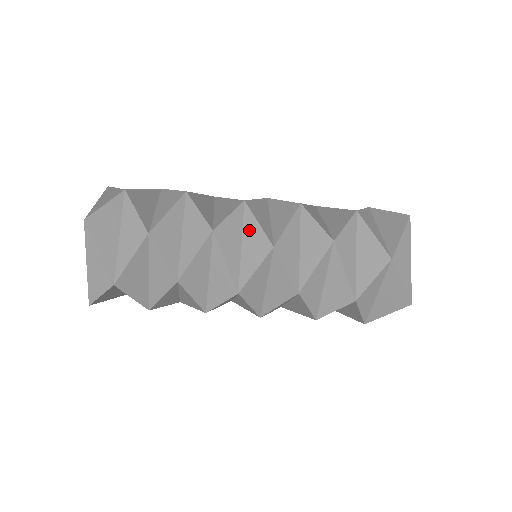
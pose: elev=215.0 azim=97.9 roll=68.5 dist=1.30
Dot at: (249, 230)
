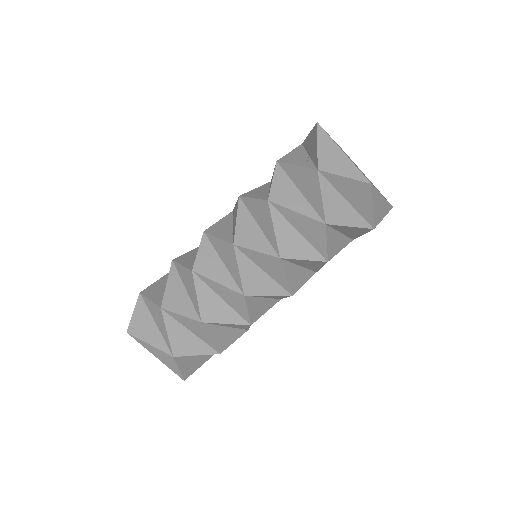
Dot at: (218, 248)
